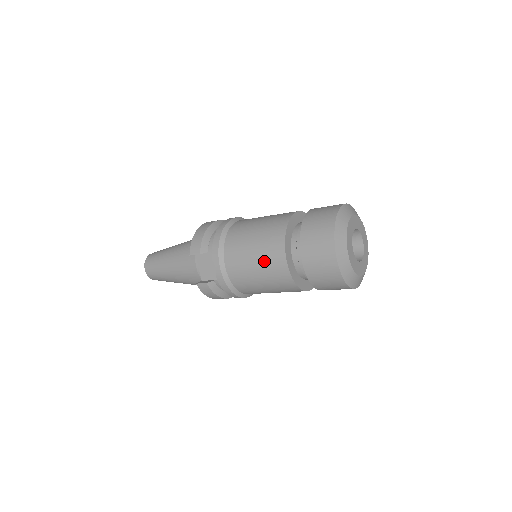
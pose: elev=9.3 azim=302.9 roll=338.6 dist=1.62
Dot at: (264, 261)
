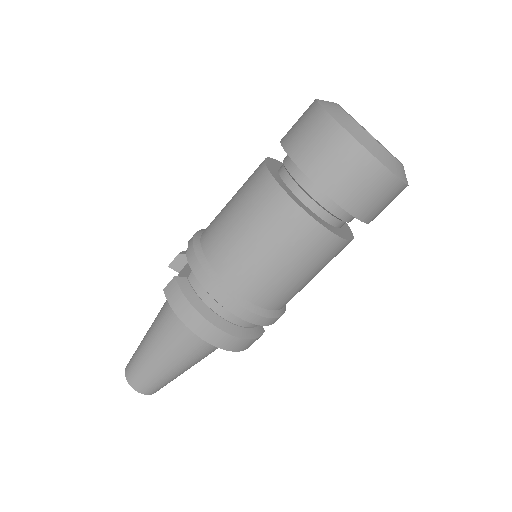
Dot at: (242, 189)
